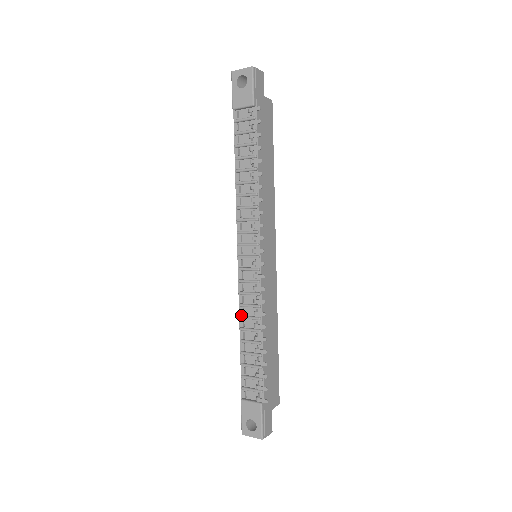
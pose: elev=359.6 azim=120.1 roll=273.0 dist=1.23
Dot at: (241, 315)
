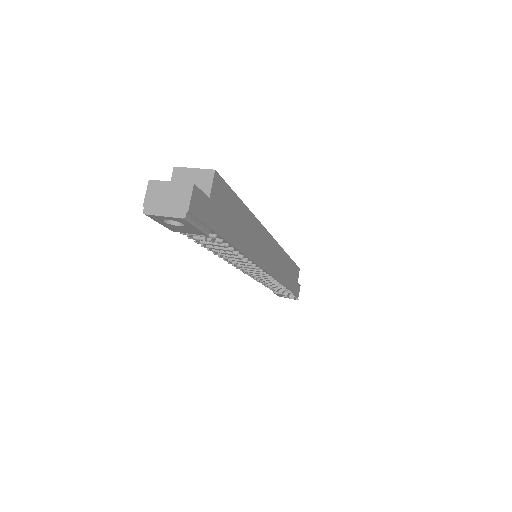
Dot at: occluded
